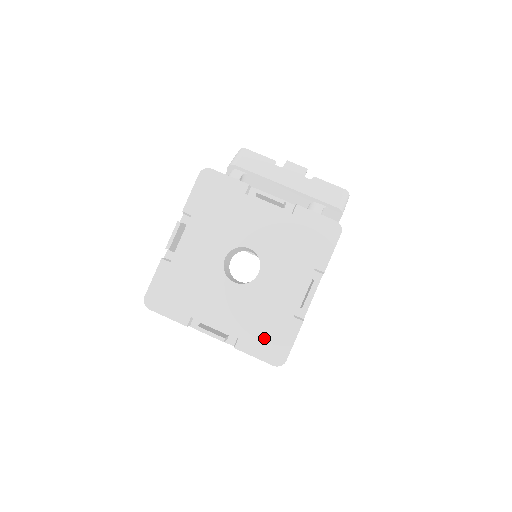
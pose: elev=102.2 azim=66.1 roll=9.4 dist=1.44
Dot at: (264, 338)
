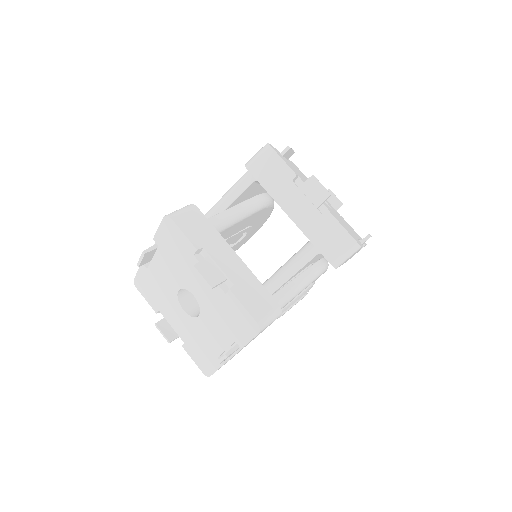
Dot at: (199, 355)
